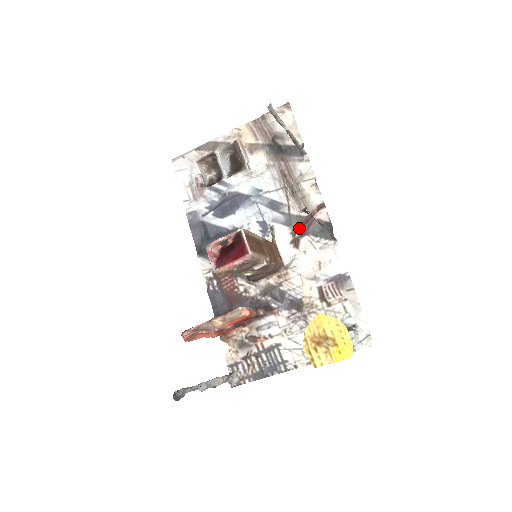
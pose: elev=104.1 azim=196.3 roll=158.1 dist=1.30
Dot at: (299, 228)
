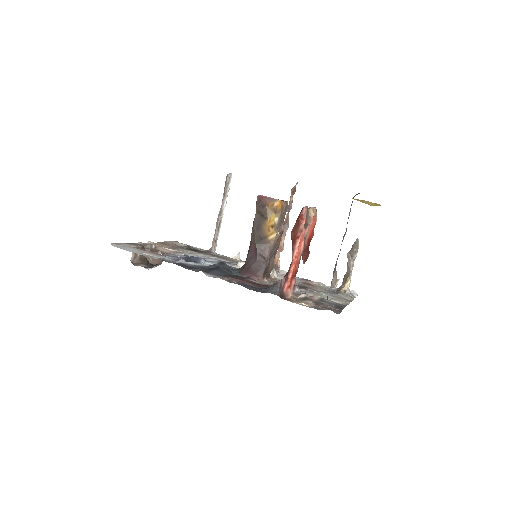
Dot at: occluded
